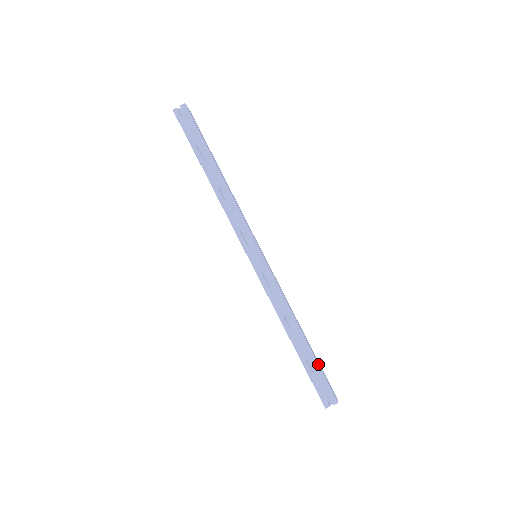
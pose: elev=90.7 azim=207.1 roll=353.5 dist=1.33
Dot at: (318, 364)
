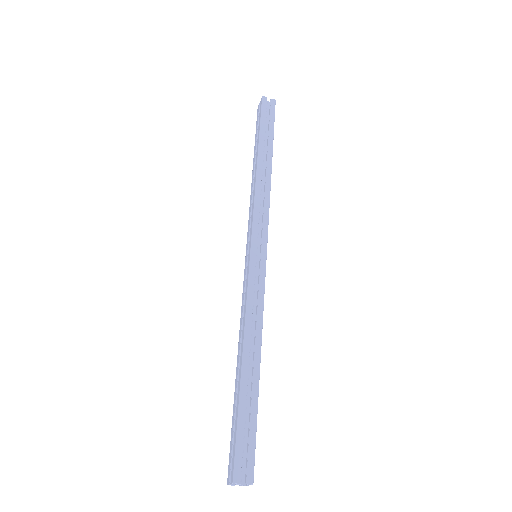
Dot at: occluded
